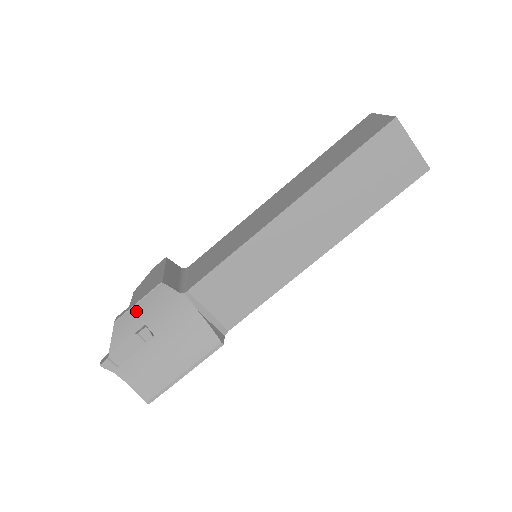
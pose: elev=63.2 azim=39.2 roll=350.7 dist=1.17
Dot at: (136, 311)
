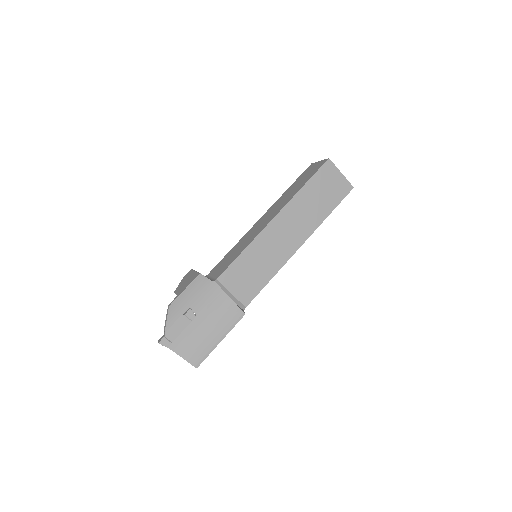
Dot at: (183, 297)
